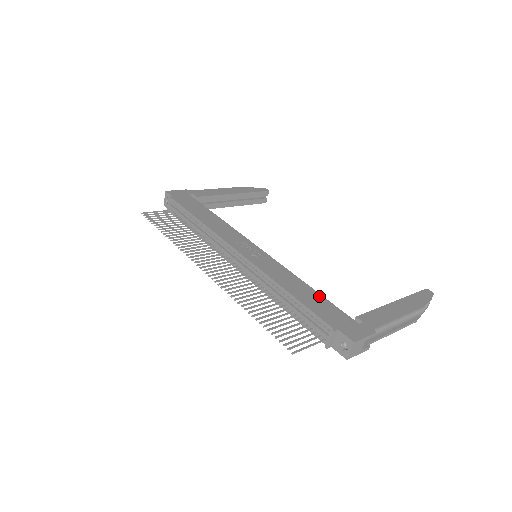
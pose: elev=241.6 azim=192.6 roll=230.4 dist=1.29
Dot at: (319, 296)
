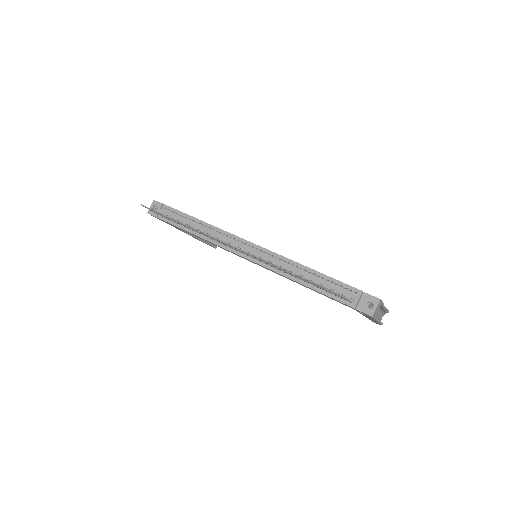
Dot at: occluded
